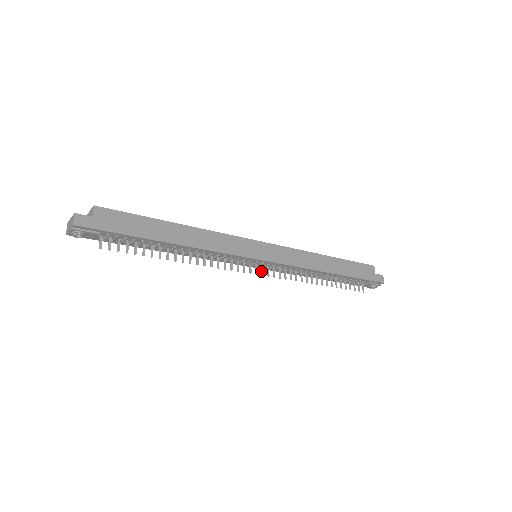
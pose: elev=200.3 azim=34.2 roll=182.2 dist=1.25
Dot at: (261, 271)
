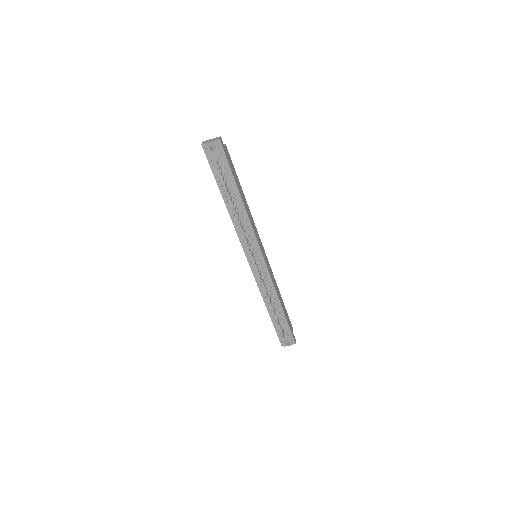
Dot at: (256, 266)
